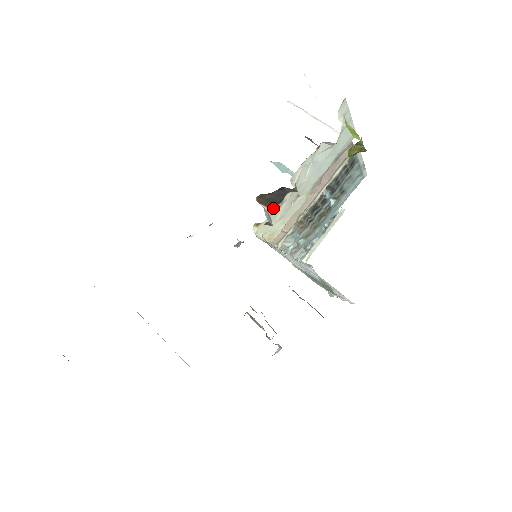
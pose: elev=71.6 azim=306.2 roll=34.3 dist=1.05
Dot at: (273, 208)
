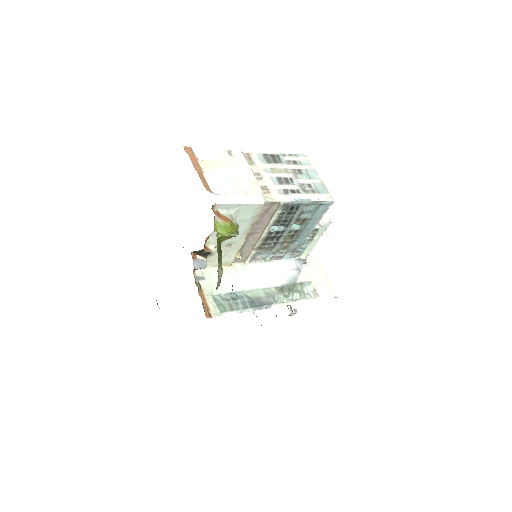
Dot at: (207, 256)
